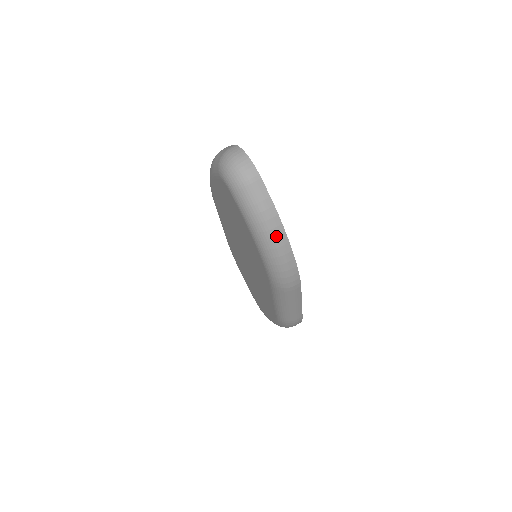
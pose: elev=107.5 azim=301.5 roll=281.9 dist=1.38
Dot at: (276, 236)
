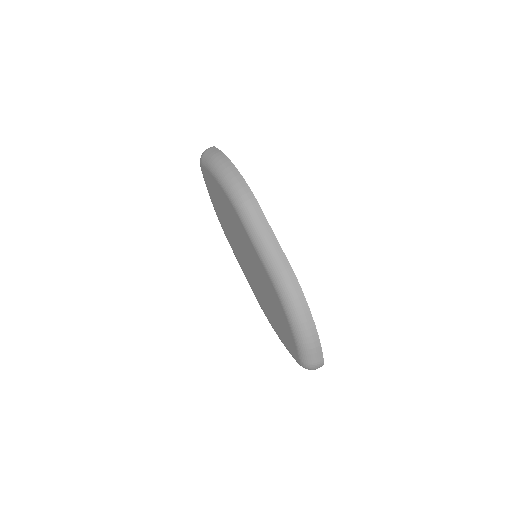
Dot at: (223, 162)
